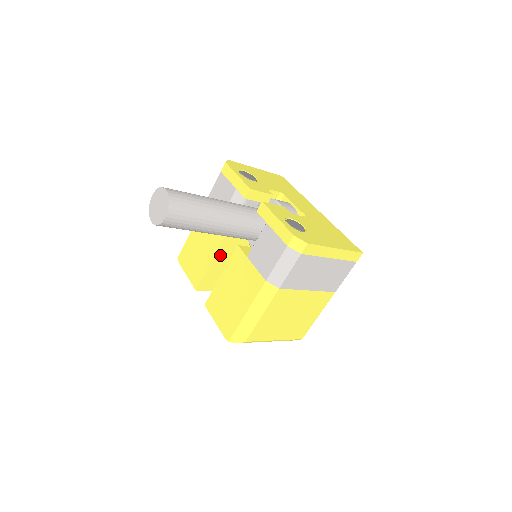
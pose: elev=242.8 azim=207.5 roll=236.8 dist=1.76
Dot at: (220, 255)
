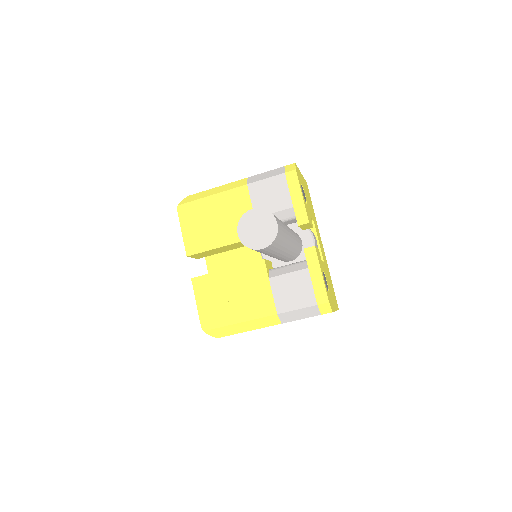
Dot at: (233, 245)
